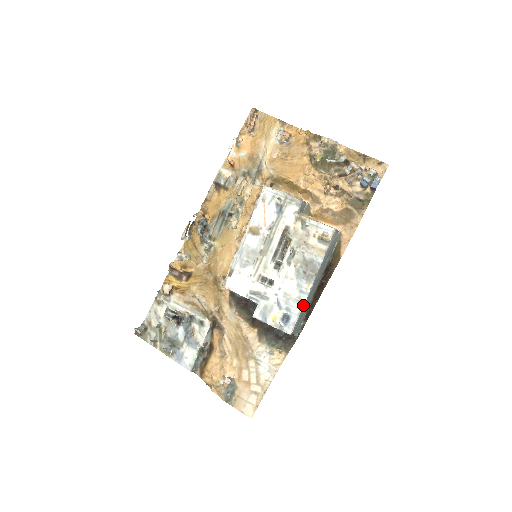
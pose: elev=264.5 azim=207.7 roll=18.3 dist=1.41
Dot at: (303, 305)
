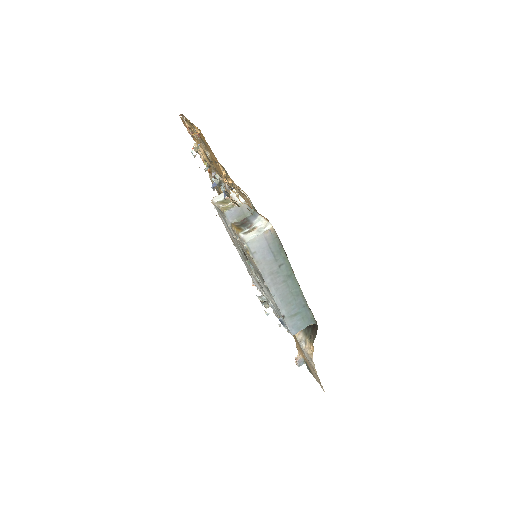
Dot at: (280, 312)
